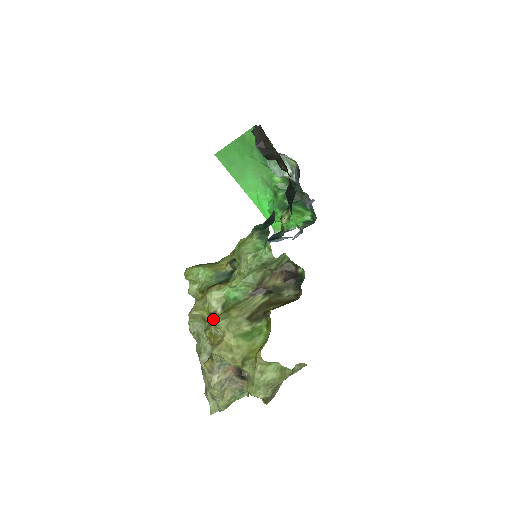
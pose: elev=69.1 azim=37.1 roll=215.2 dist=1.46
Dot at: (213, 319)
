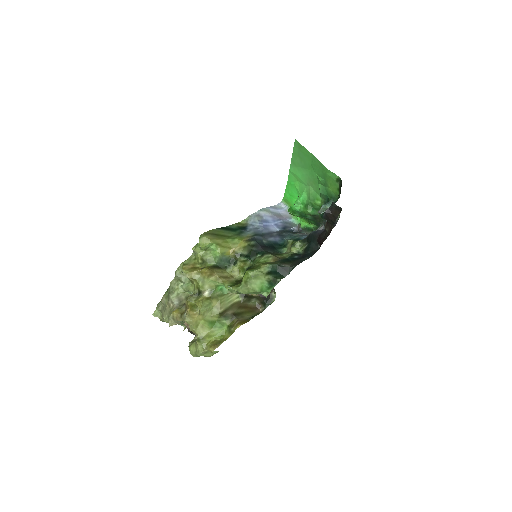
Dot at: (199, 302)
